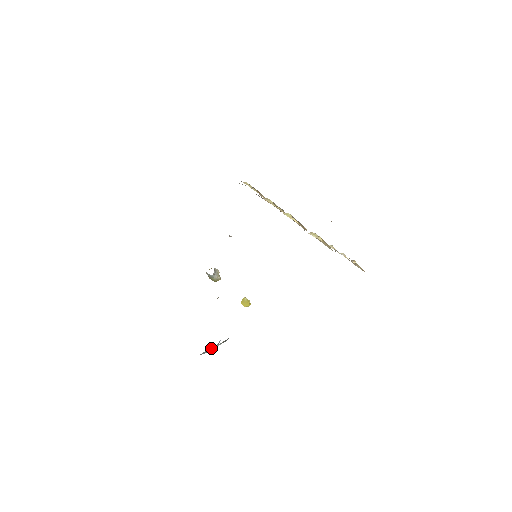
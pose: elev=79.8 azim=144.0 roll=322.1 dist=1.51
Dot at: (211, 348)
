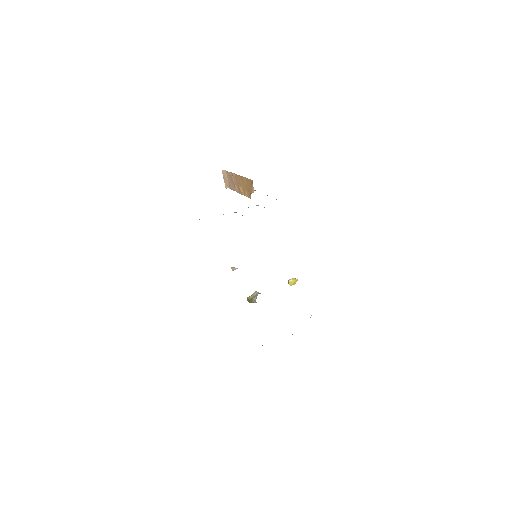
Dot at: occluded
